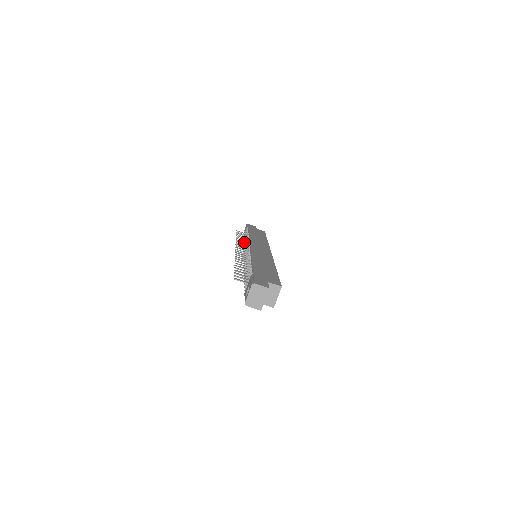
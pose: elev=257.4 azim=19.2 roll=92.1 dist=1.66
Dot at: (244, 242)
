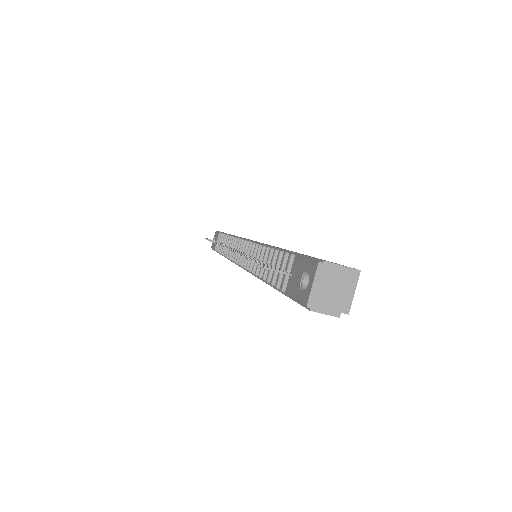
Dot at: (226, 245)
